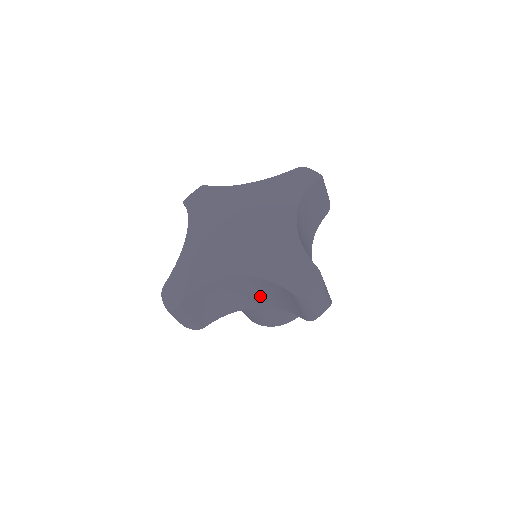
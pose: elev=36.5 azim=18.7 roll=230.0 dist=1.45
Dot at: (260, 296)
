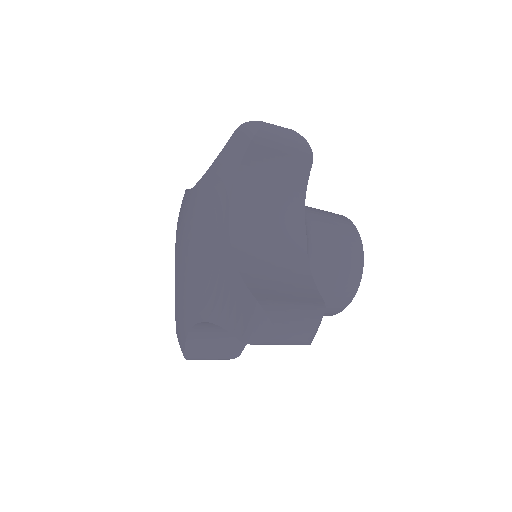
Dot at: occluded
